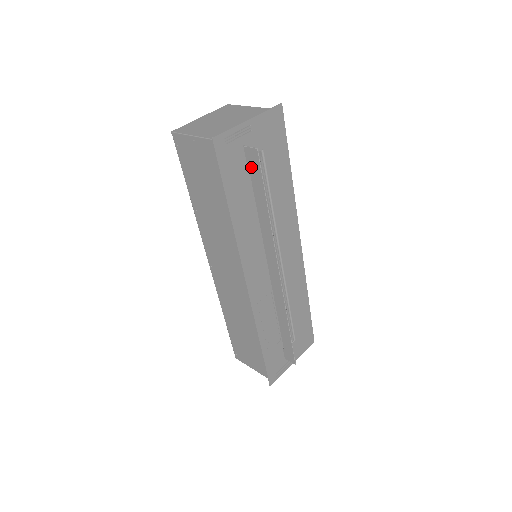
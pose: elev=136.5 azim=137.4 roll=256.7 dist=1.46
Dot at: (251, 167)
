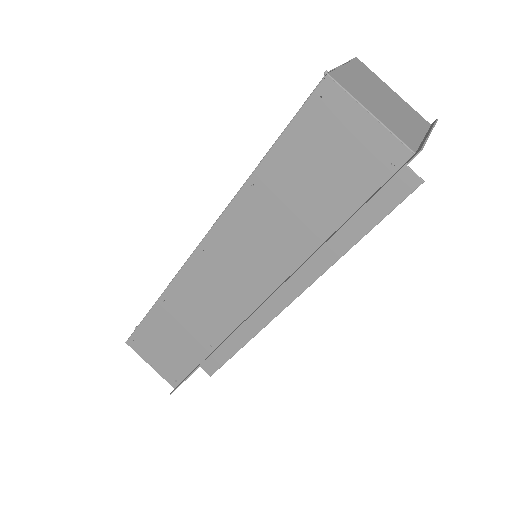
Dot at: (387, 190)
